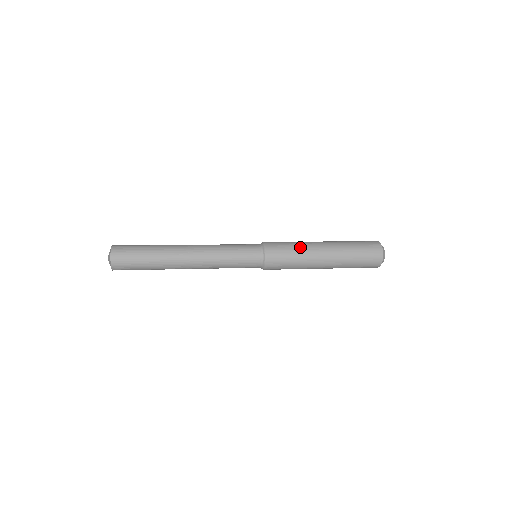
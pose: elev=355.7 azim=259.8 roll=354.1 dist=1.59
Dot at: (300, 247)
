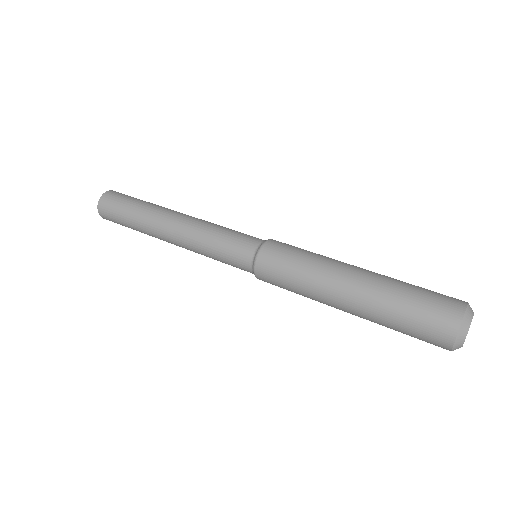
Dot at: (306, 276)
